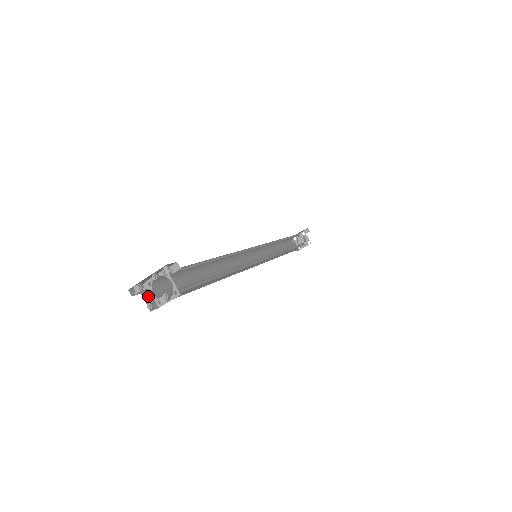
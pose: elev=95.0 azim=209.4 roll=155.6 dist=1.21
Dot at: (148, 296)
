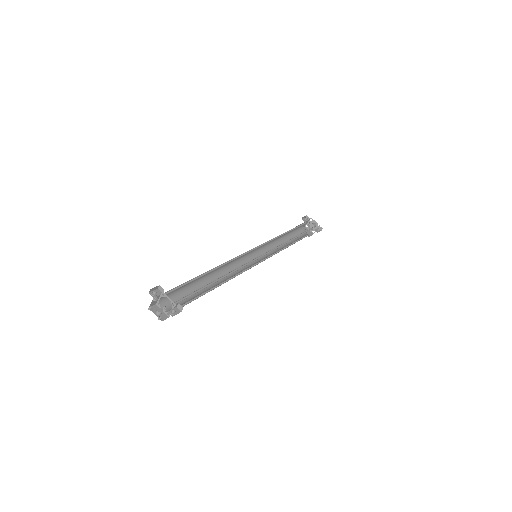
Dot at: occluded
